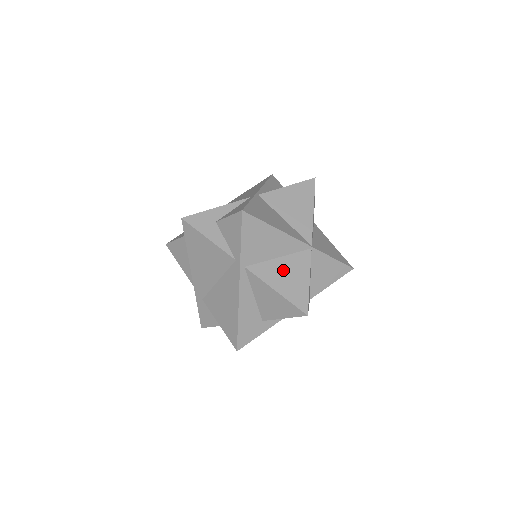
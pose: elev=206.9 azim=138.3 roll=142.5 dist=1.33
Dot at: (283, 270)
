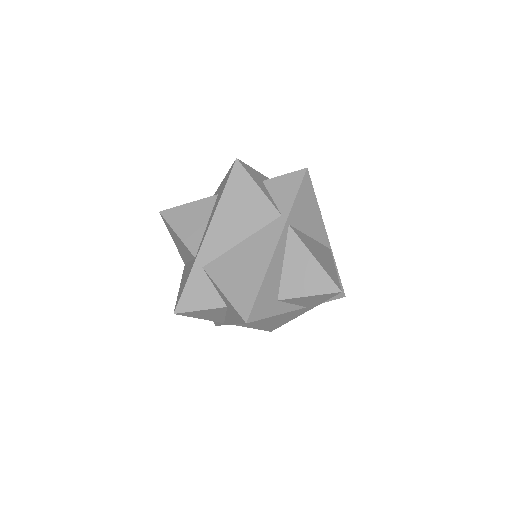
Dot at: (316, 248)
